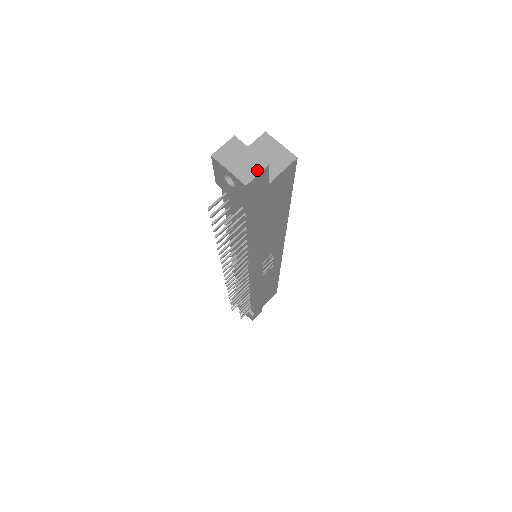
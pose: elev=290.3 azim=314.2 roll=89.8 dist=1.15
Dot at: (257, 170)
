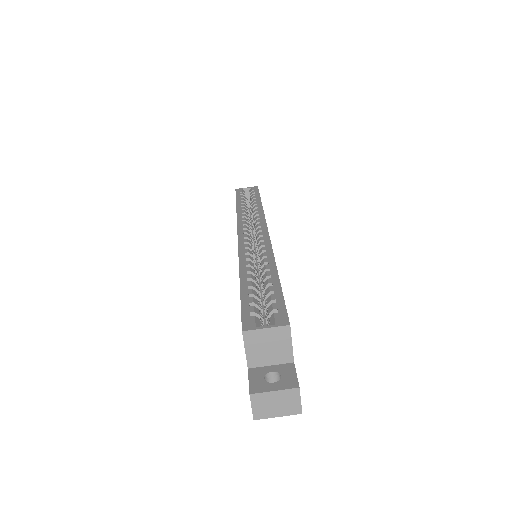
Dot at: (296, 399)
